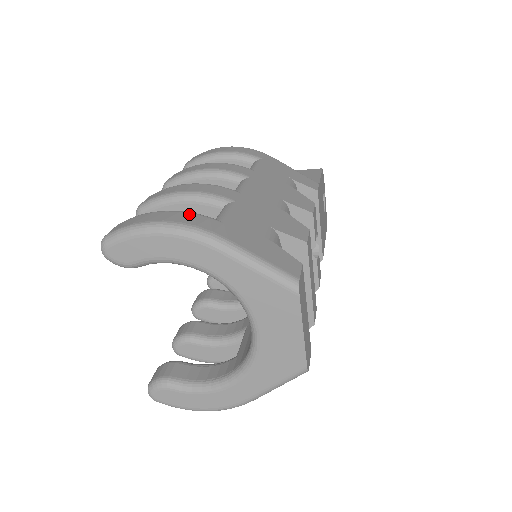
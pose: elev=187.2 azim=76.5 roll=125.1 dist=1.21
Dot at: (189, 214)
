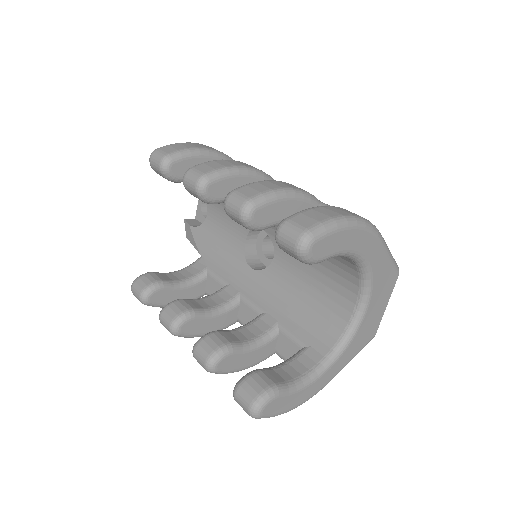
Dot at: (347, 210)
